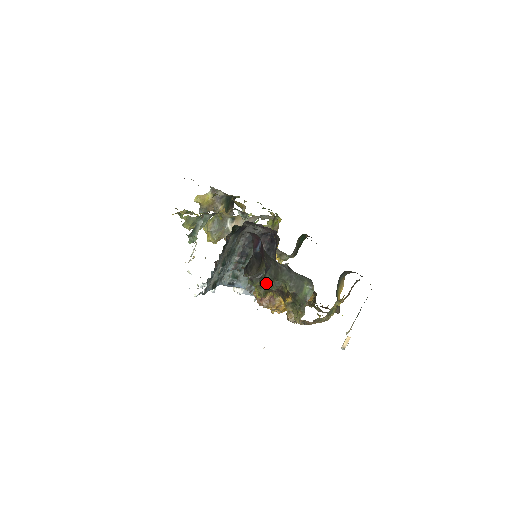
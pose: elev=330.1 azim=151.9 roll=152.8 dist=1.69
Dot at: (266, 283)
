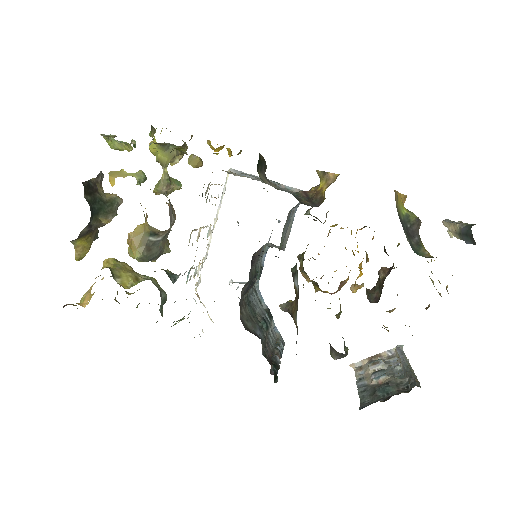
Dot at: occluded
